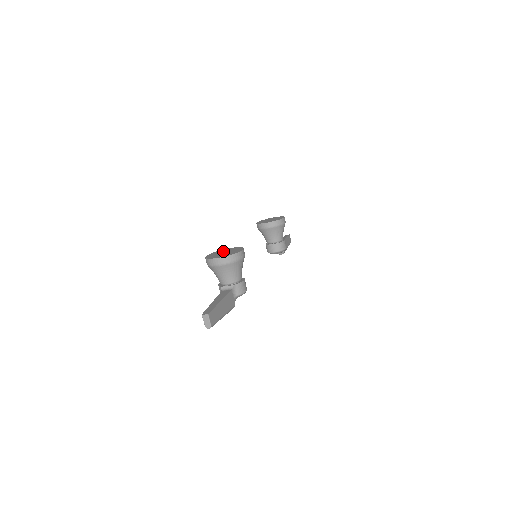
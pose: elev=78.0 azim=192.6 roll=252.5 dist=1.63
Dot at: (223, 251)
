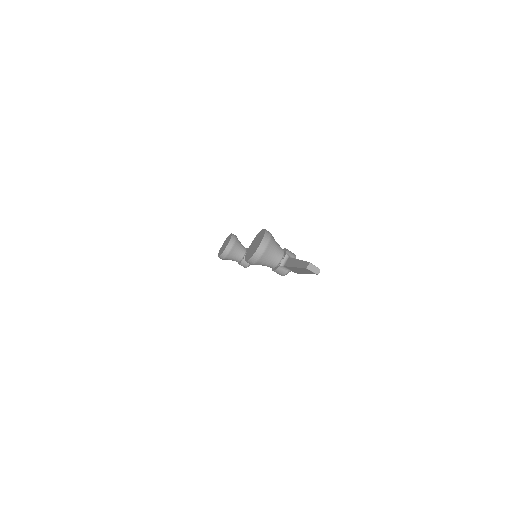
Dot at: (251, 248)
